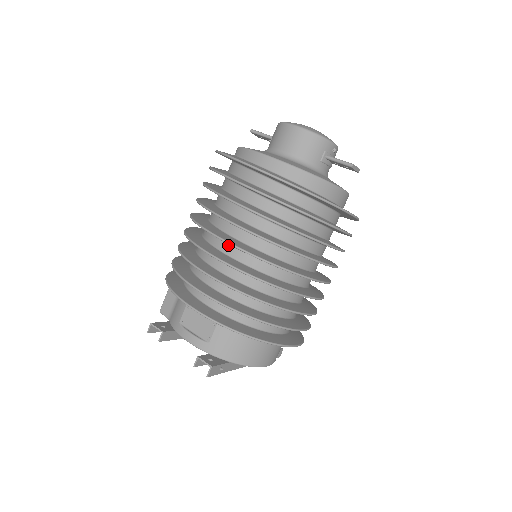
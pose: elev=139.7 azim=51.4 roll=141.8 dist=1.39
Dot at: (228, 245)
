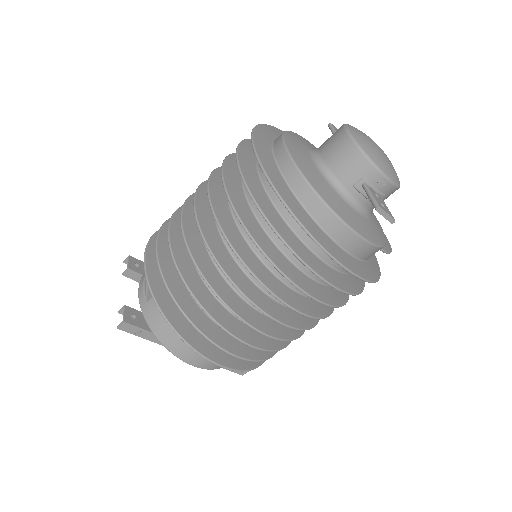
Dot at: occluded
